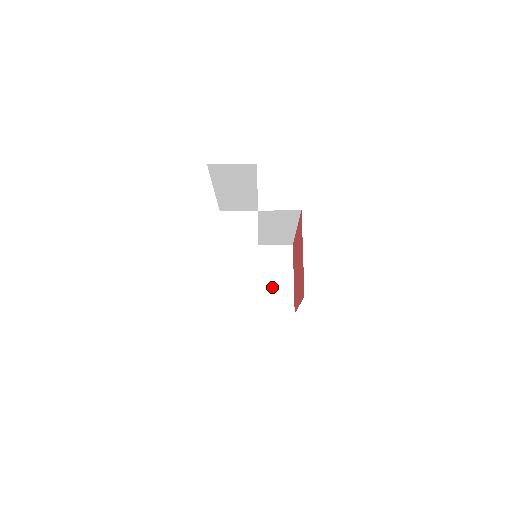
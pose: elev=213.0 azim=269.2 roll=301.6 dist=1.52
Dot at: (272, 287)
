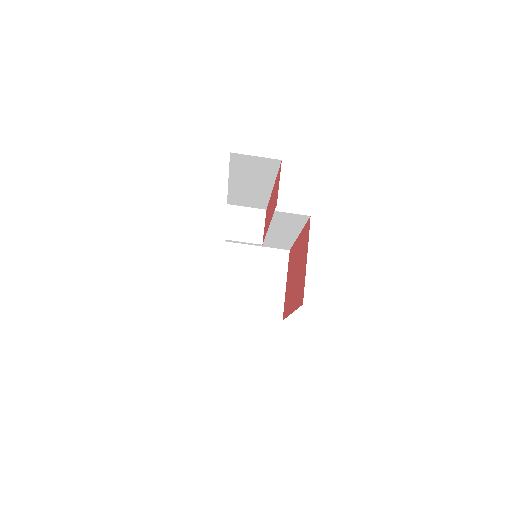
Dot at: (263, 290)
